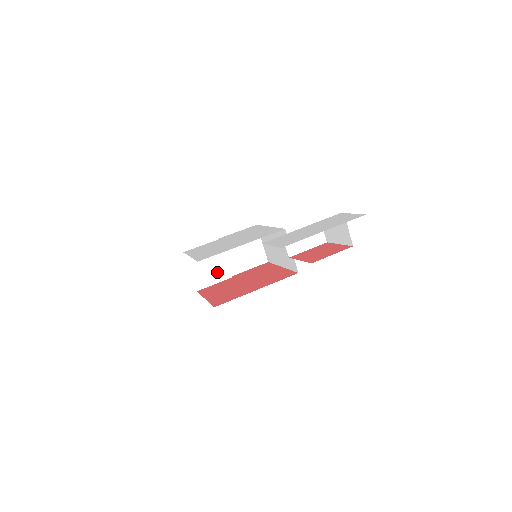
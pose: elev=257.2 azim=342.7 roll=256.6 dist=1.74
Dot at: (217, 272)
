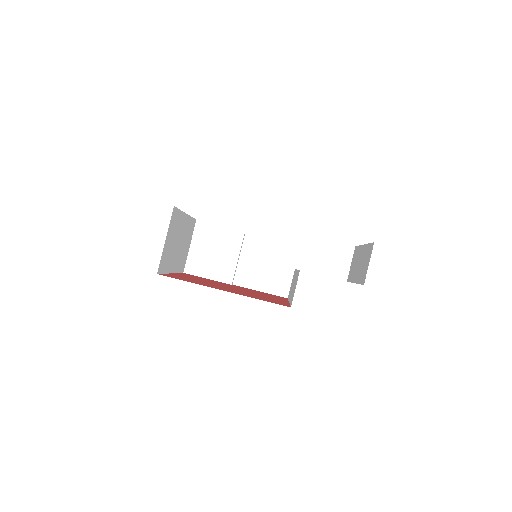
Dot at: (219, 267)
